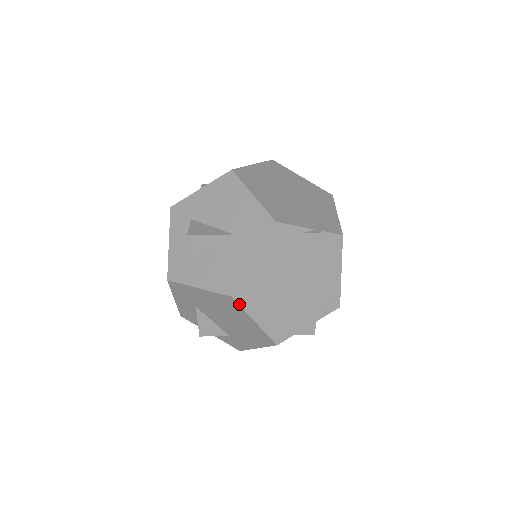
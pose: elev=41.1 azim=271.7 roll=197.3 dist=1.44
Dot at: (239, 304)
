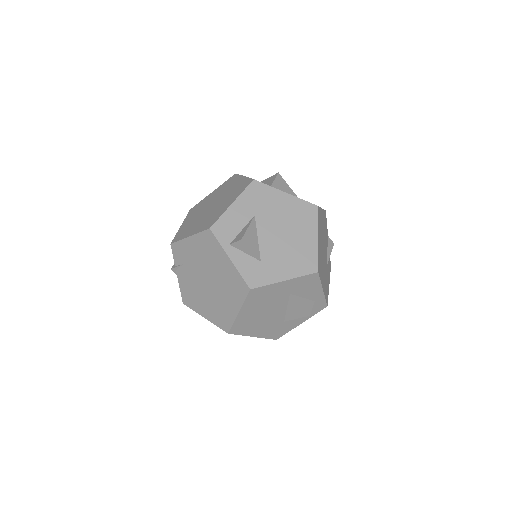
Dot at: (317, 215)
